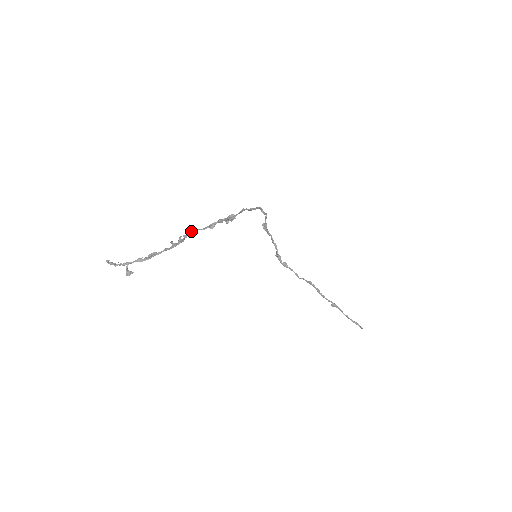
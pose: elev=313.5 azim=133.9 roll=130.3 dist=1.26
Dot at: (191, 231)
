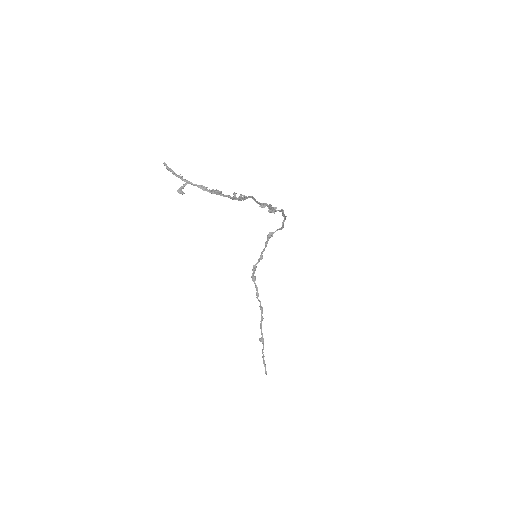
Dot at: (251, 196)
